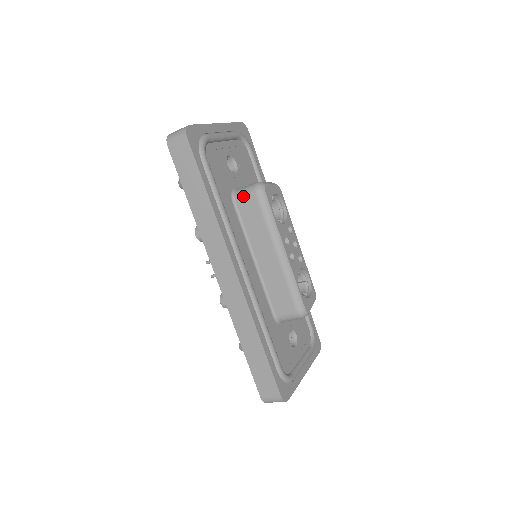
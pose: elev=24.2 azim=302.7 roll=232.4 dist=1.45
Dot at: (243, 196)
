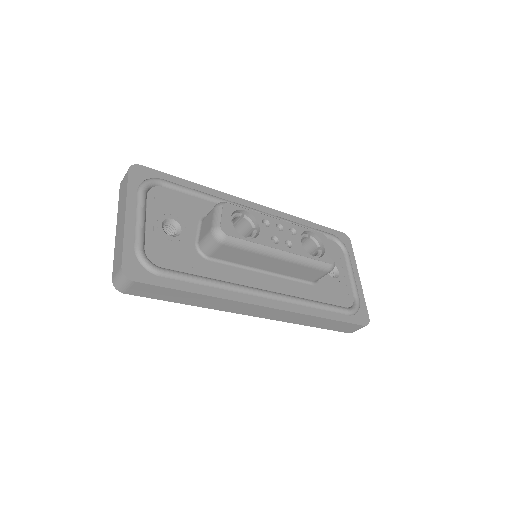
Dot at: (212, 251)
